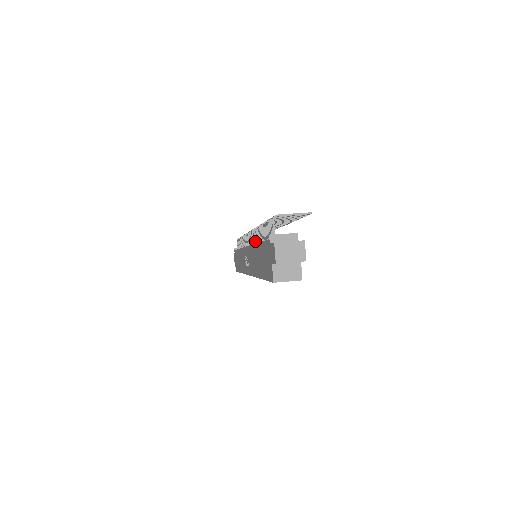
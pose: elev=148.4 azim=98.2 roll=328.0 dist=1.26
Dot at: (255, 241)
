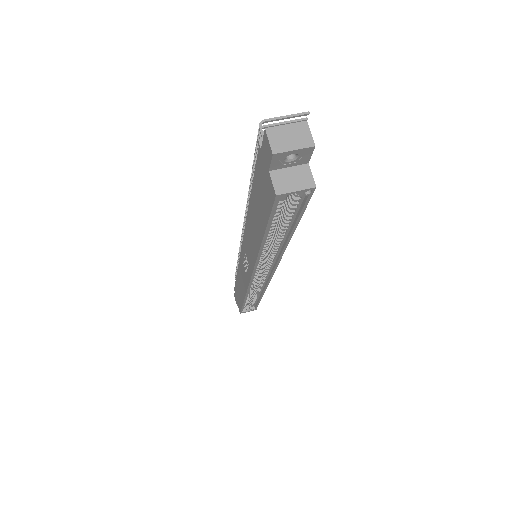
Dot at: occluded
